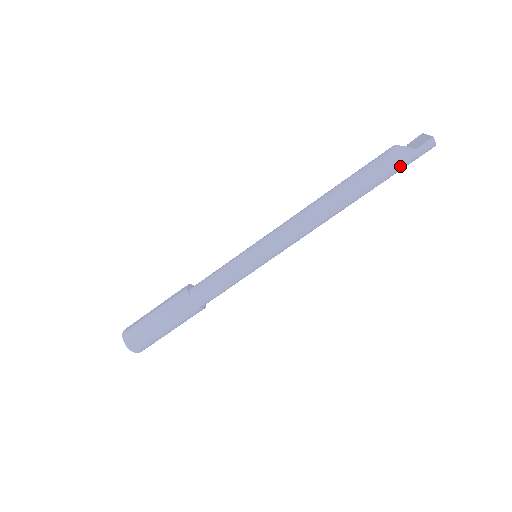
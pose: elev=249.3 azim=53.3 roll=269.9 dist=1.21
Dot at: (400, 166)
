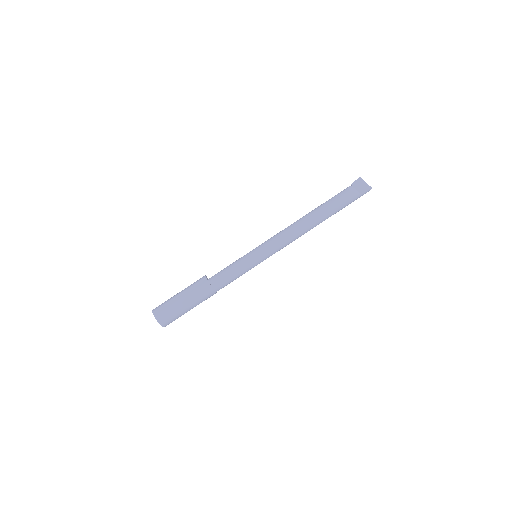
Dot at: occluded
